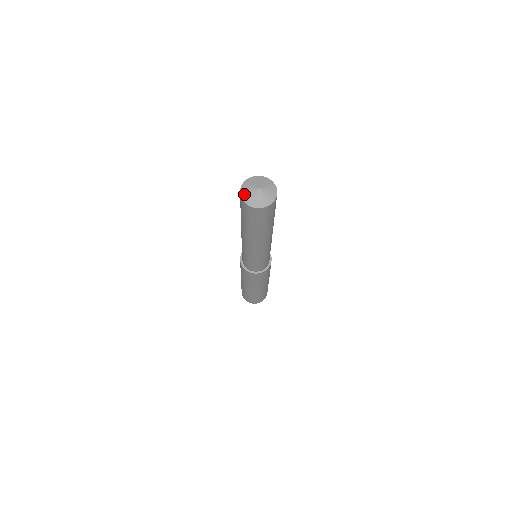
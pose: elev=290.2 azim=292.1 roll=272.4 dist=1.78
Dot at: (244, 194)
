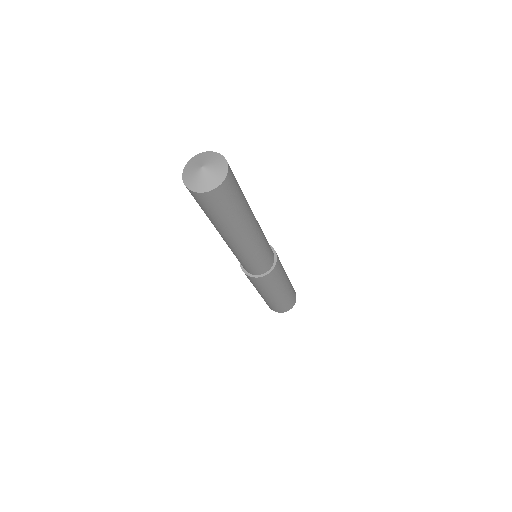
Dot at: (190, 184)
